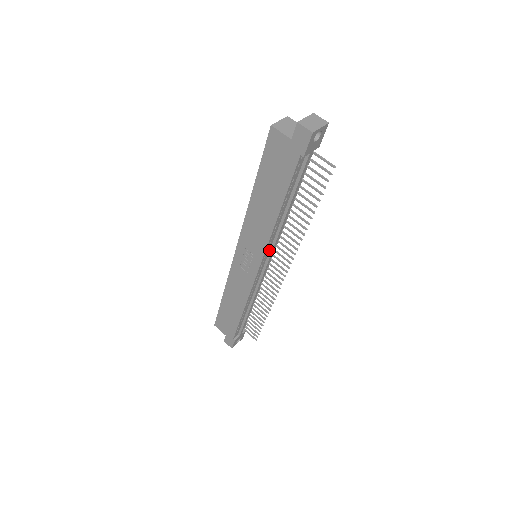
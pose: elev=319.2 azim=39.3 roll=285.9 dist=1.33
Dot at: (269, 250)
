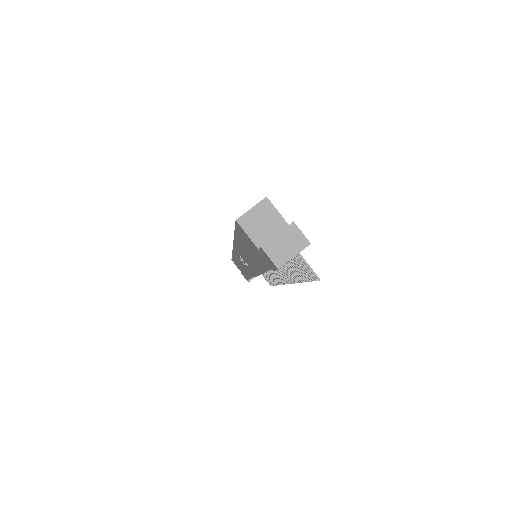
Dot at: occluded
